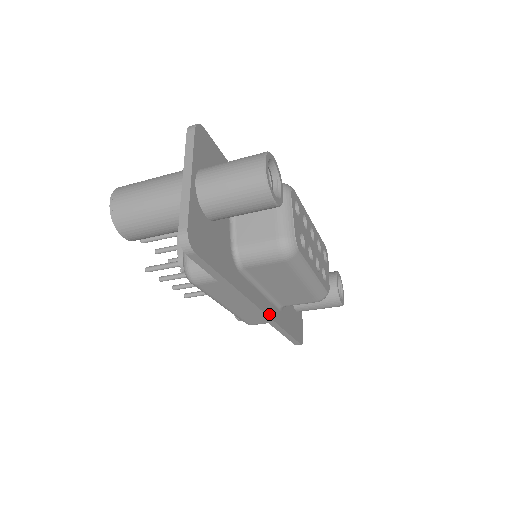
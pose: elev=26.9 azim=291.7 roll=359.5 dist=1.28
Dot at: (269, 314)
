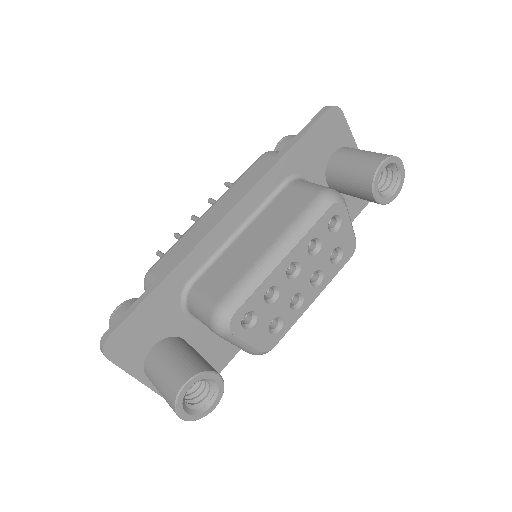
Dot at: occluded
